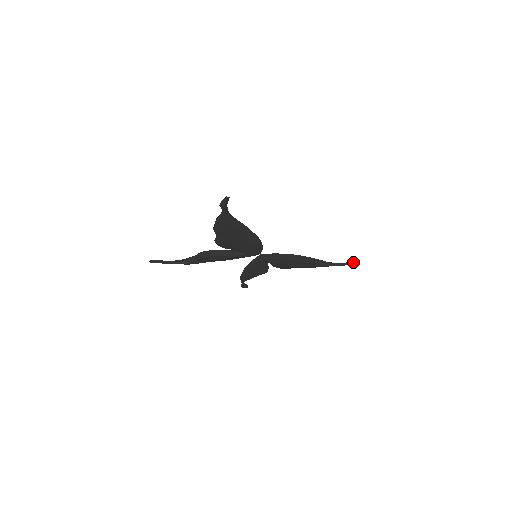
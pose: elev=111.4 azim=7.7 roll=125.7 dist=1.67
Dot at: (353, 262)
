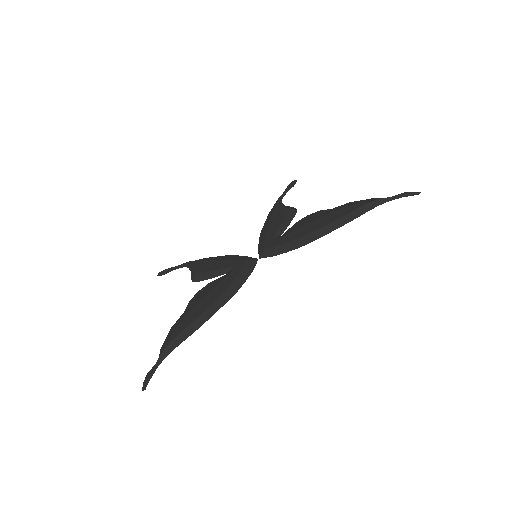
Dot at: (417, 194)
